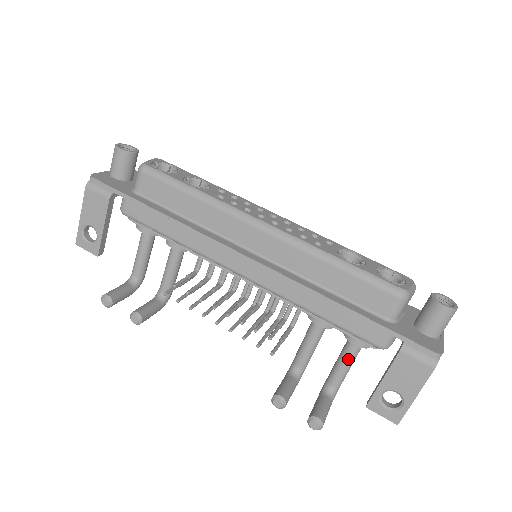
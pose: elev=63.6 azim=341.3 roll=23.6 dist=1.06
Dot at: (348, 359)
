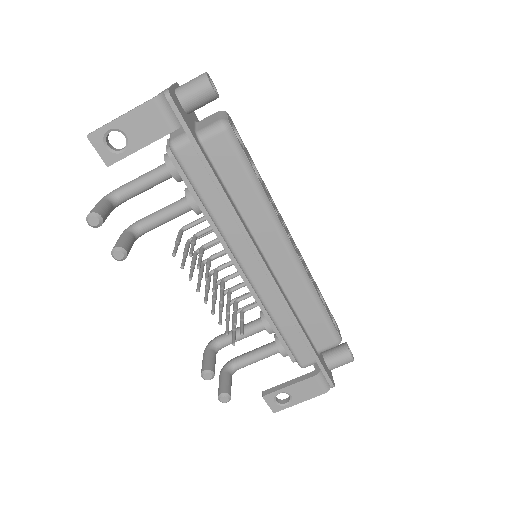
Dot at: (264, 357)
